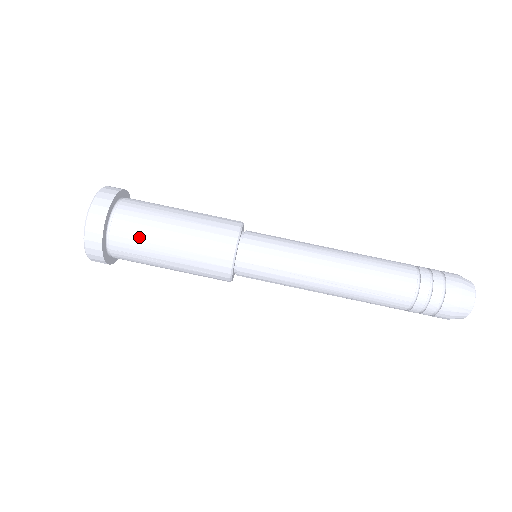
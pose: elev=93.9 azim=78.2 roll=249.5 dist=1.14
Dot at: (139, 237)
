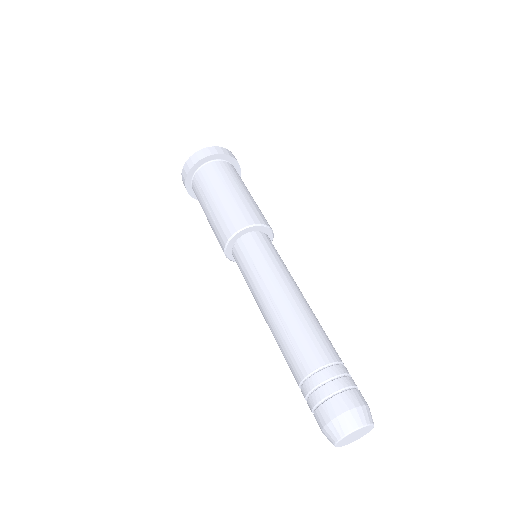
Dot at: (213, 179)
